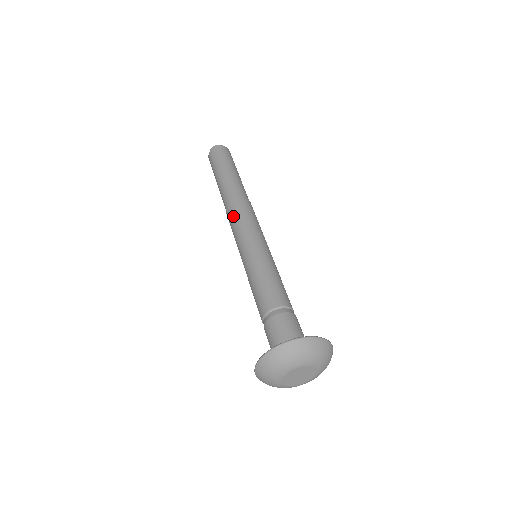
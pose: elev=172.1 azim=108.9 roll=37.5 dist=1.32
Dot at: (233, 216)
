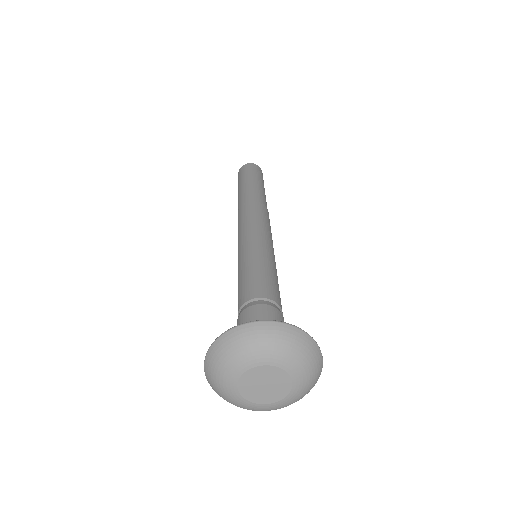
Dot at: (240, 217)
